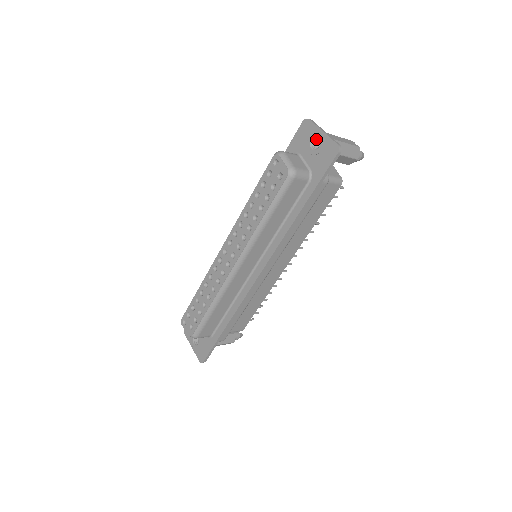
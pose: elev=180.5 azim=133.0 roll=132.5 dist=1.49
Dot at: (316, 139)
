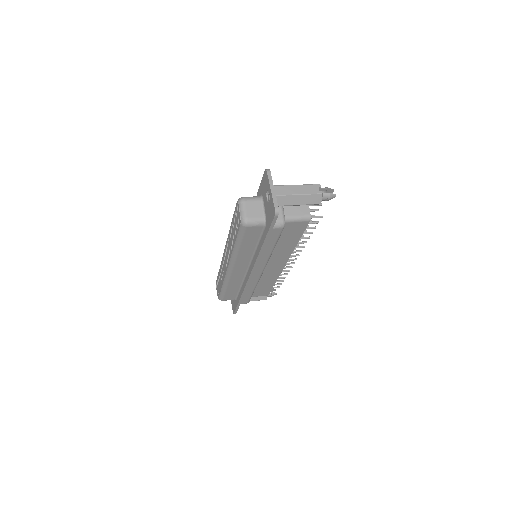
Dot at: occluded
